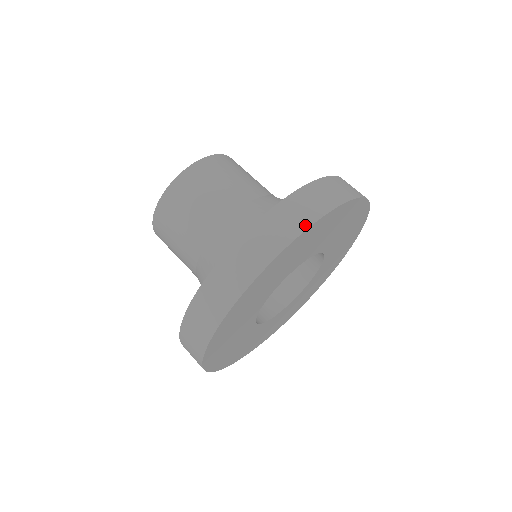
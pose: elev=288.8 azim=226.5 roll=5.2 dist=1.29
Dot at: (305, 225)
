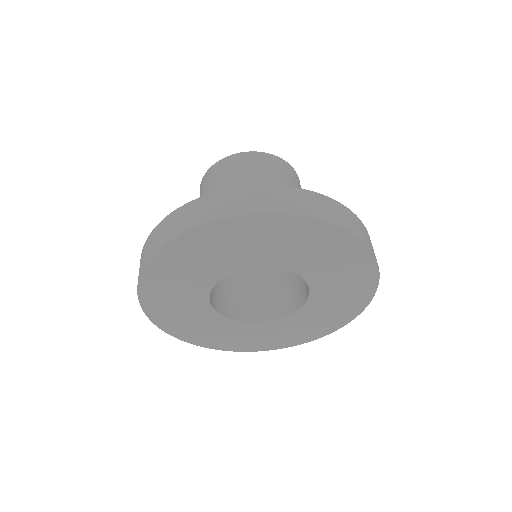
Dot at: (284, 210)
